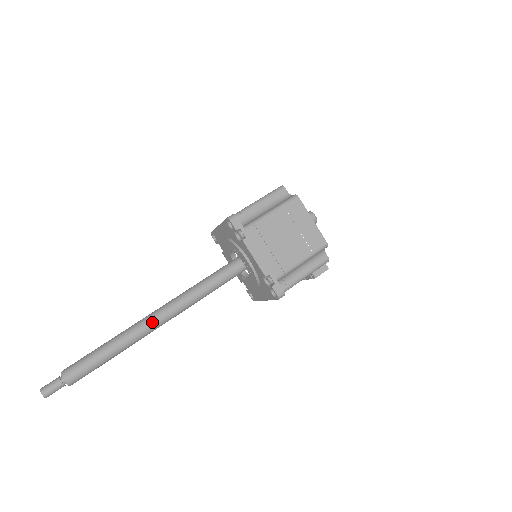
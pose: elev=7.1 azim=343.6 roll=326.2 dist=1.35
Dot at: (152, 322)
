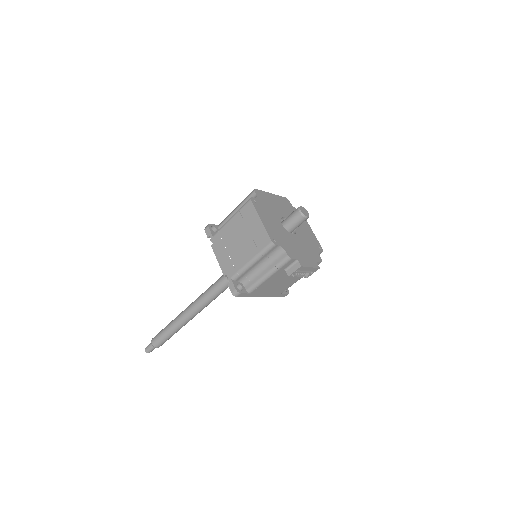
Dot at: (188, 310)
